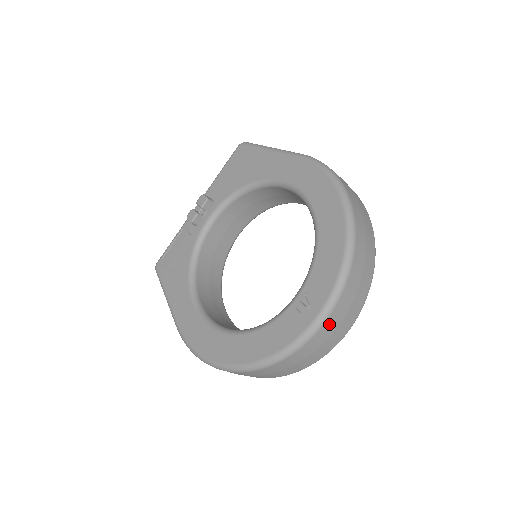
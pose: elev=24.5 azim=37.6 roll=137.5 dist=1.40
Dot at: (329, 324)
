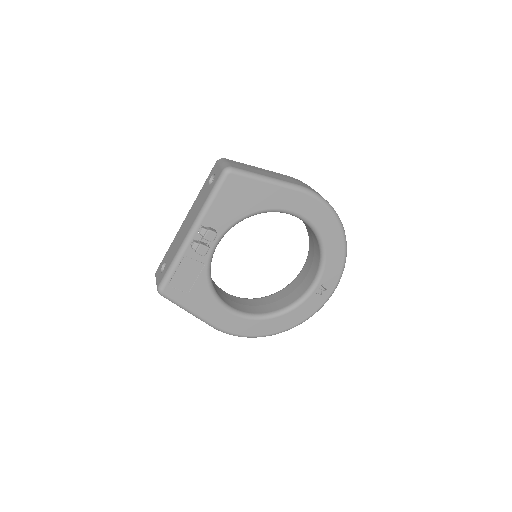
Dot at: occluded
